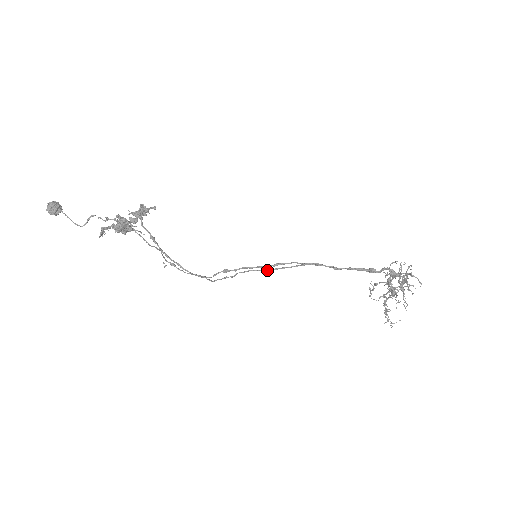
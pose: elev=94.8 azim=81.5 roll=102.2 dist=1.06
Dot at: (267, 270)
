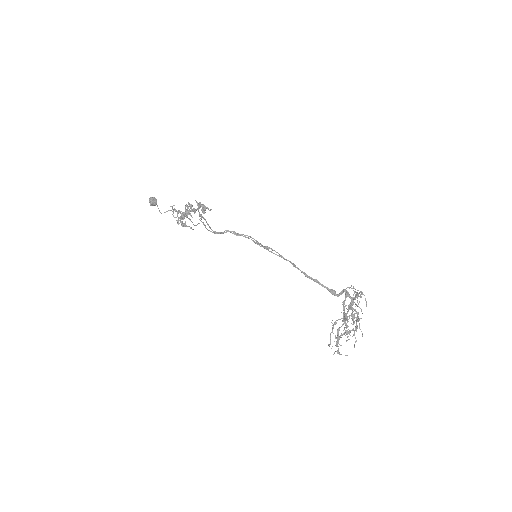
Dot at: occluded
